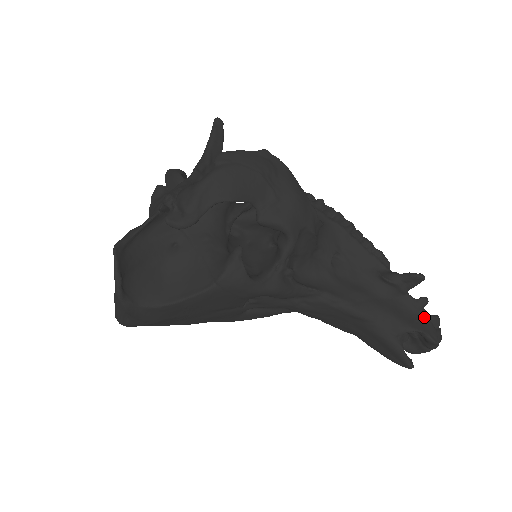
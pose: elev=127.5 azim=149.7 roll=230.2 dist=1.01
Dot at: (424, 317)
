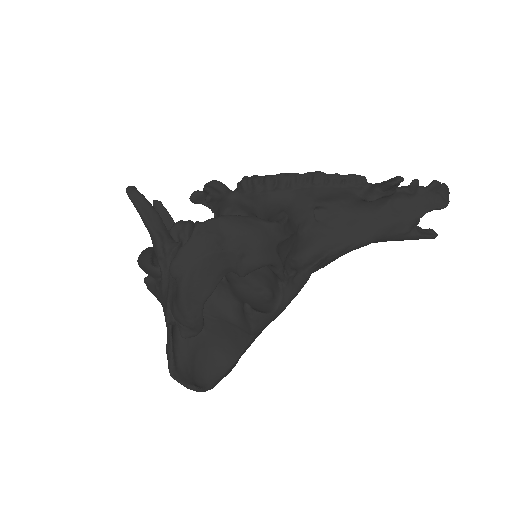
Dot at: (423, 195)
